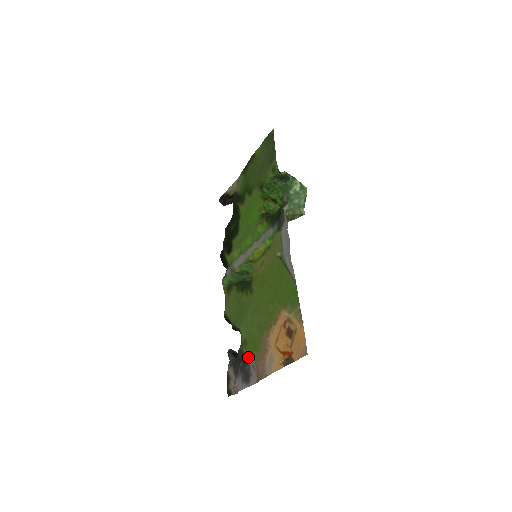
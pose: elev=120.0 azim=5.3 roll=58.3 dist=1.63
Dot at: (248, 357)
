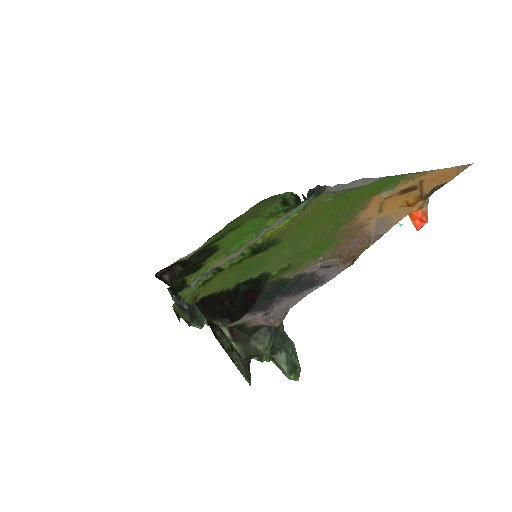
Dot at: (301, 271)
